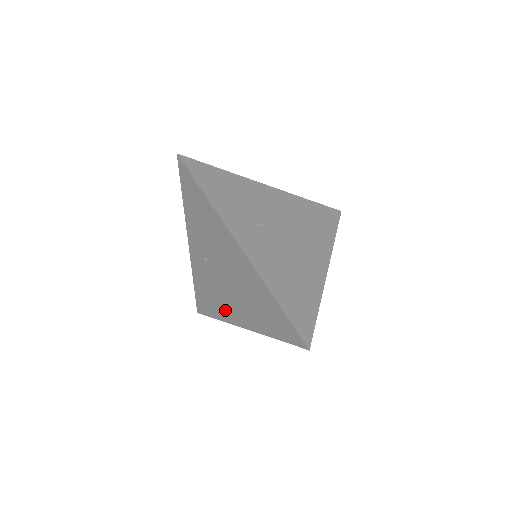
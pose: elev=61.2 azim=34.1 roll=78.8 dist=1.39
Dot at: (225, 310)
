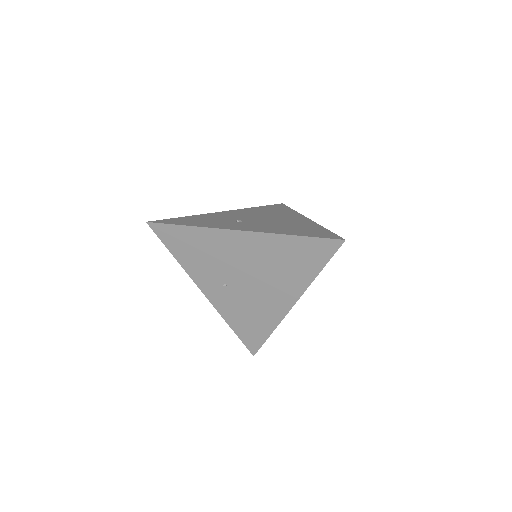
Dot at: (270, 312)
